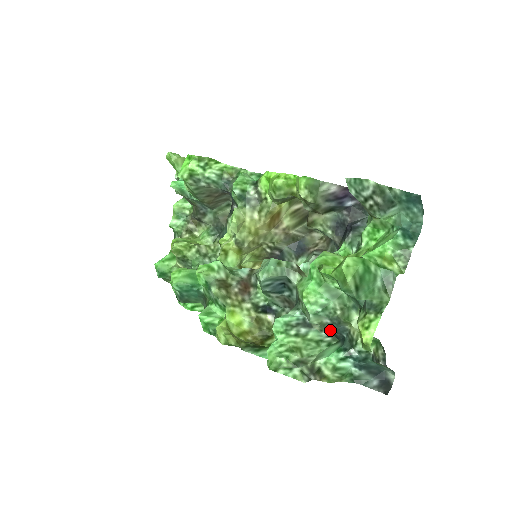
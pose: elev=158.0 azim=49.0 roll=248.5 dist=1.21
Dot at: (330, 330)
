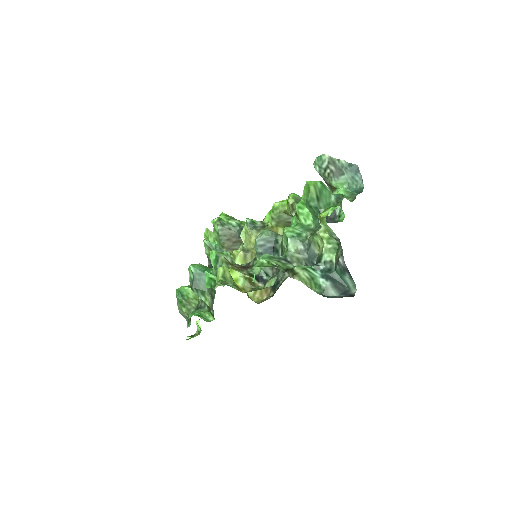
Dot at: (305, 265)
